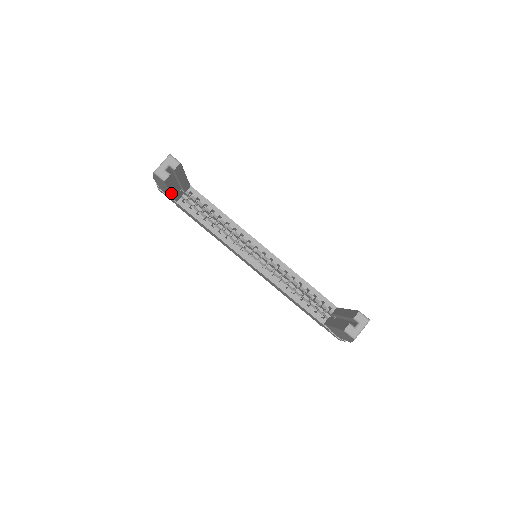
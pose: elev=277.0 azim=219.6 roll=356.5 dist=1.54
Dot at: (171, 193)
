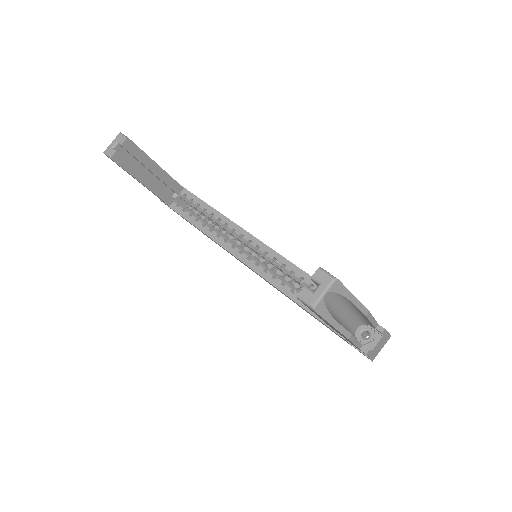
Dot at: (145, 186)
